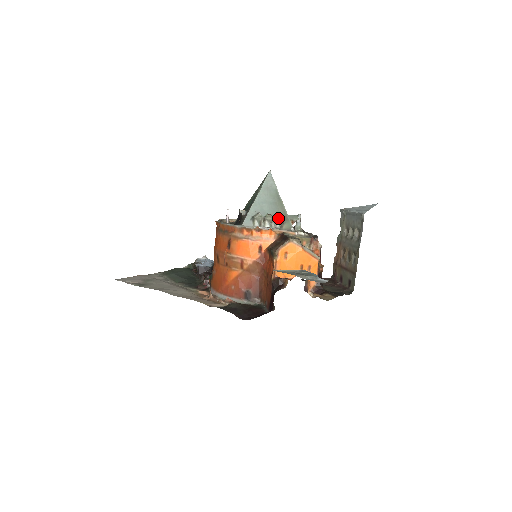
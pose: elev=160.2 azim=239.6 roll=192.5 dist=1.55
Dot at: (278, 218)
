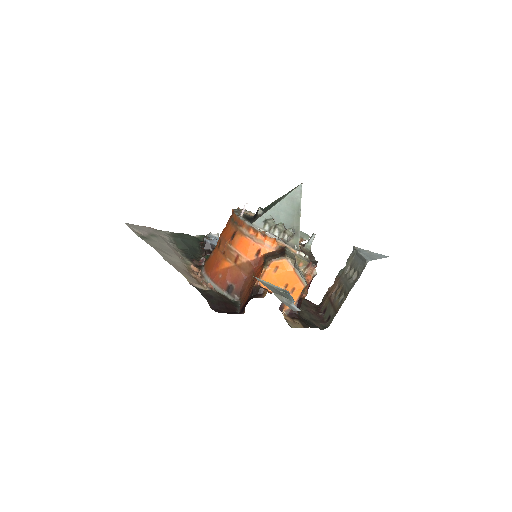
Dot at: (289, 231)
